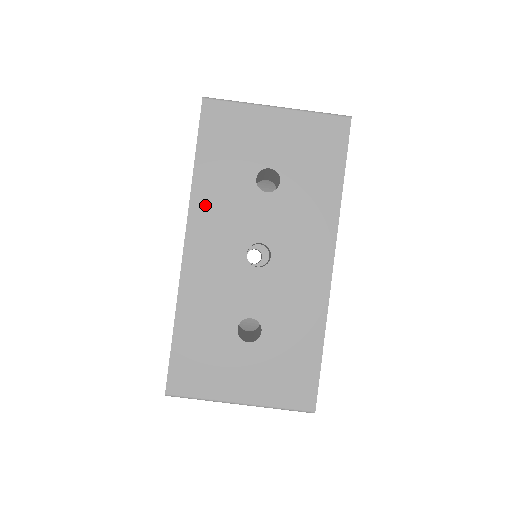
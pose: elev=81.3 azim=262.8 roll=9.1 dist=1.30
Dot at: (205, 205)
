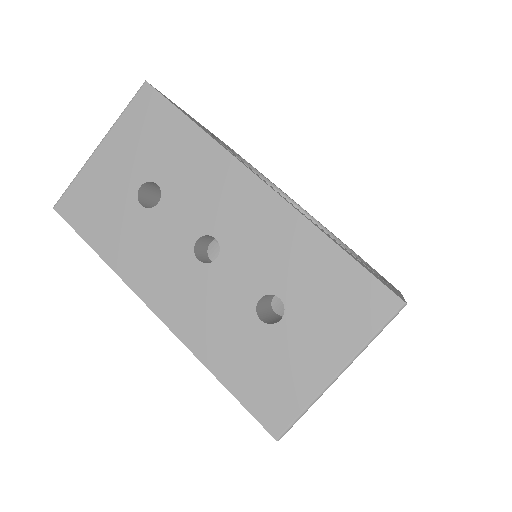
Dot at: (134, 268)
